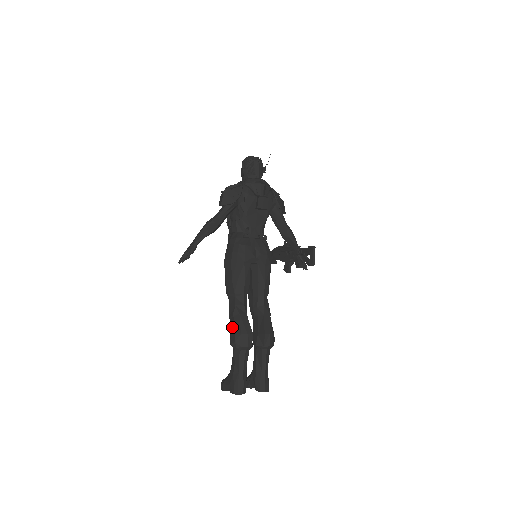
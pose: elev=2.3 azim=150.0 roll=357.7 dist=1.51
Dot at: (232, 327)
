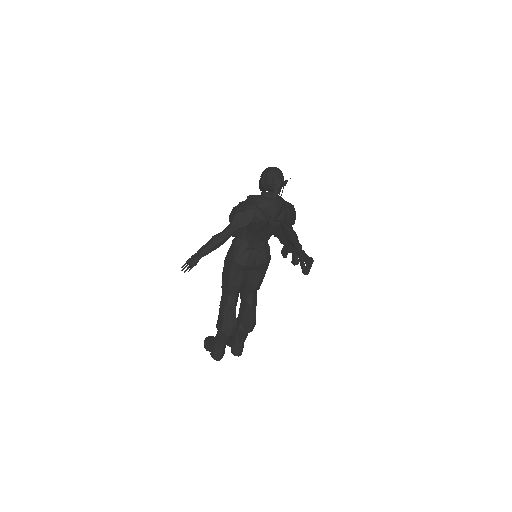
Dot at: (221, 316)
